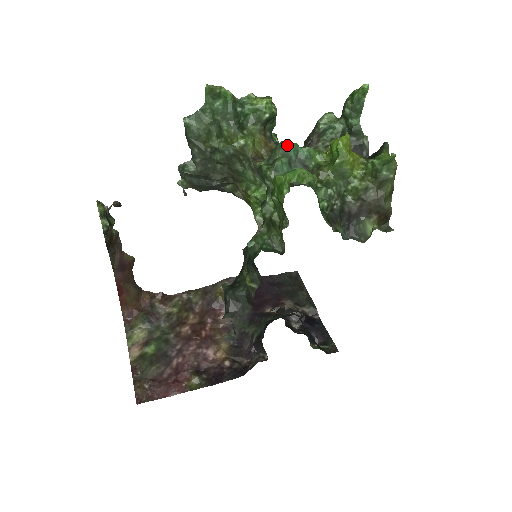
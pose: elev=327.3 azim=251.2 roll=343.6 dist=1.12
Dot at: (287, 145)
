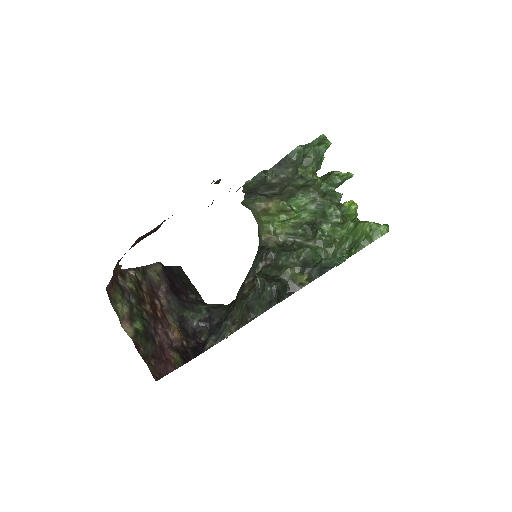
Dot at: (341, 196)
